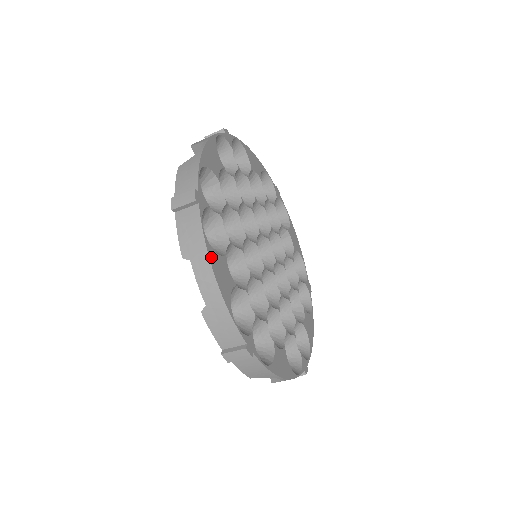
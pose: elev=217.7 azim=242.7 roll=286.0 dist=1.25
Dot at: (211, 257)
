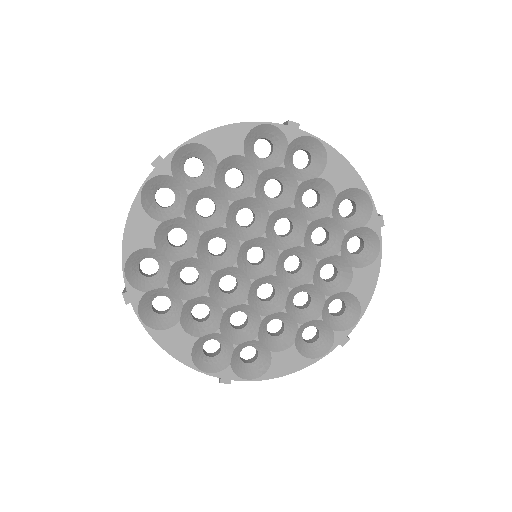
Dot at: (158, 339)
